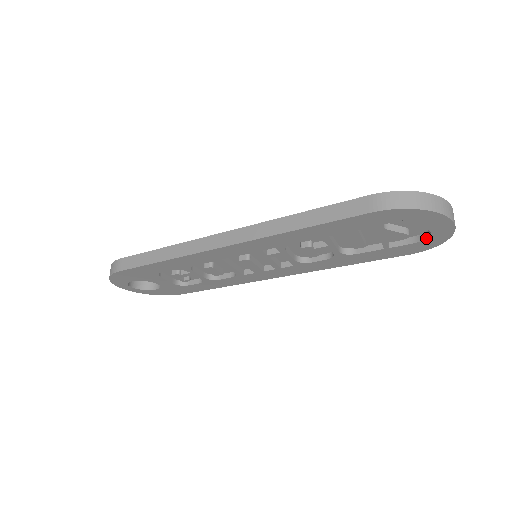
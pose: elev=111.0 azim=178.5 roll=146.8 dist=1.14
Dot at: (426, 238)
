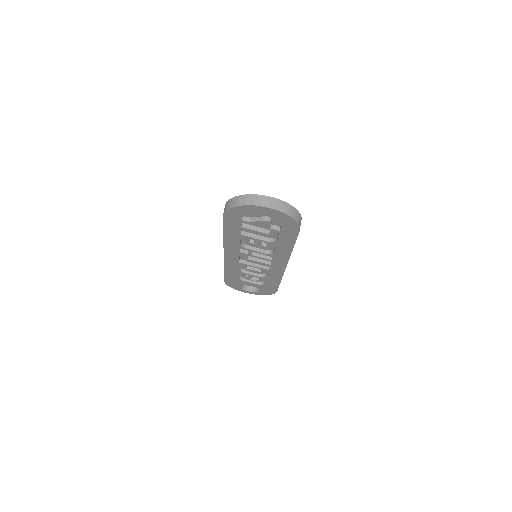
Dot at: (278, 219)
